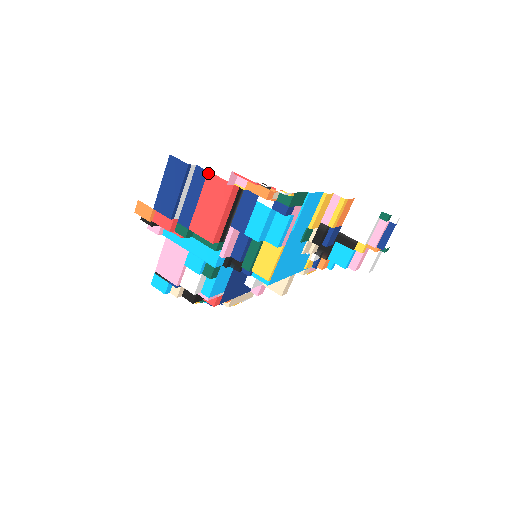
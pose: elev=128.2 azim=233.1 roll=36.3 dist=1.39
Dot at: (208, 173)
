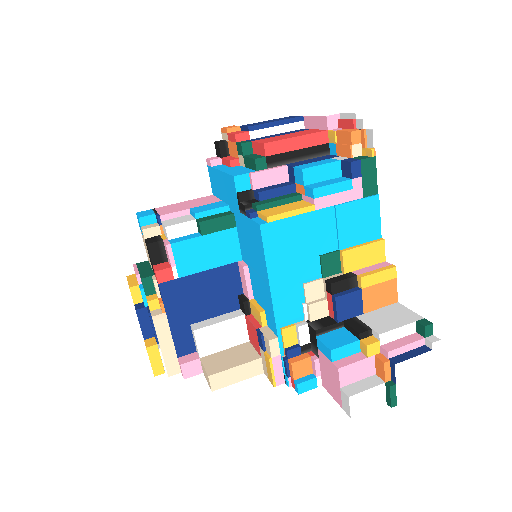
Dot at: (310, 129)
